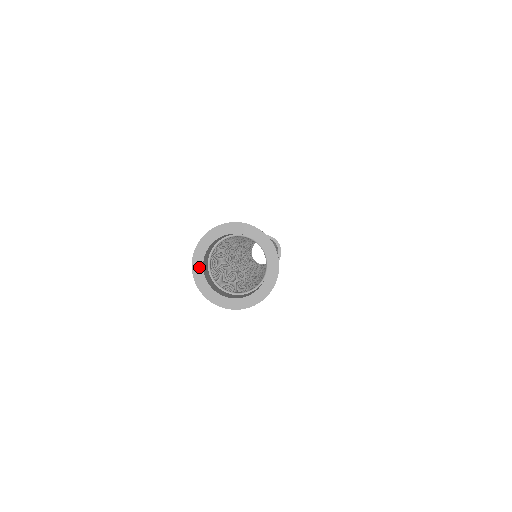
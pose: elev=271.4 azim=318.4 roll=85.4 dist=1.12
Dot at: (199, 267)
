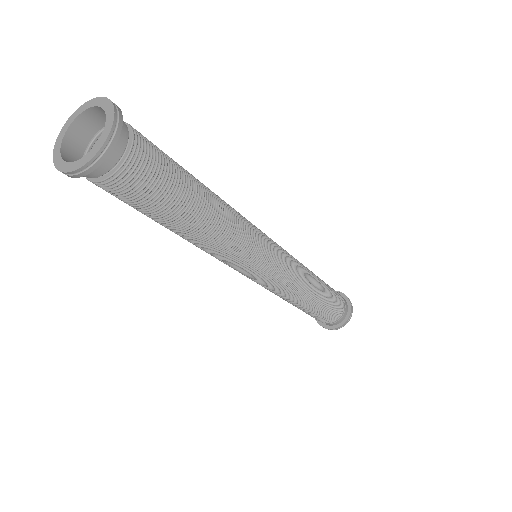
Dot at: (58, 148)
